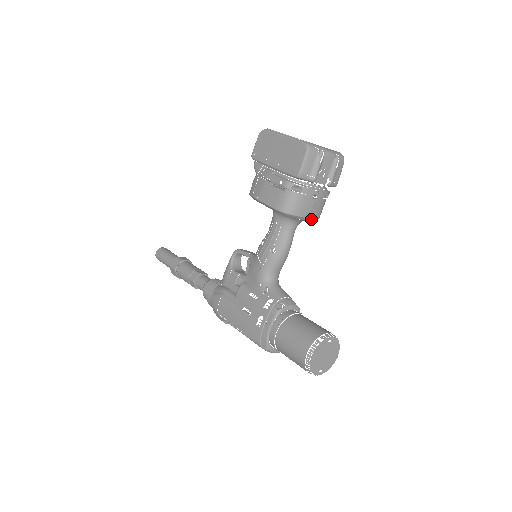
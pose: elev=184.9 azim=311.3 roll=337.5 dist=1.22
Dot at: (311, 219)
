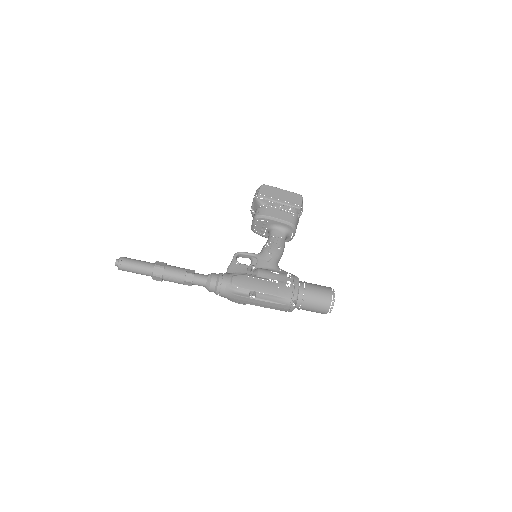
Dot at: occluded
